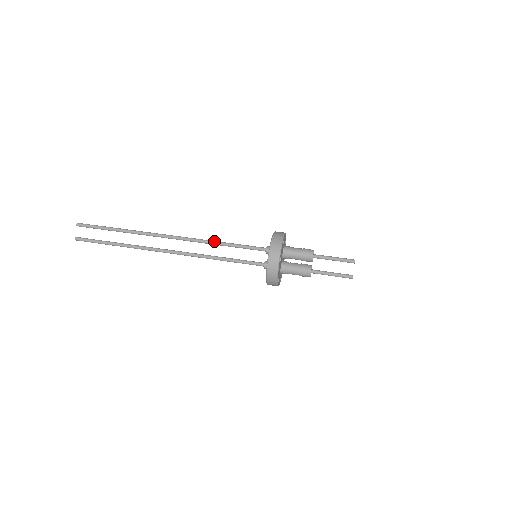
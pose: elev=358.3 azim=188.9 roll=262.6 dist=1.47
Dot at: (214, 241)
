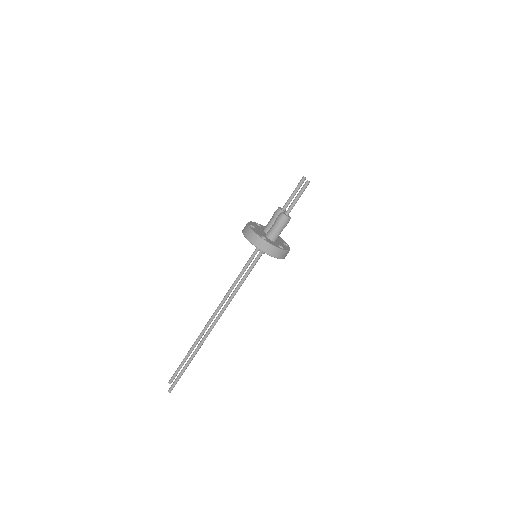
Dot at: (233, 284)
